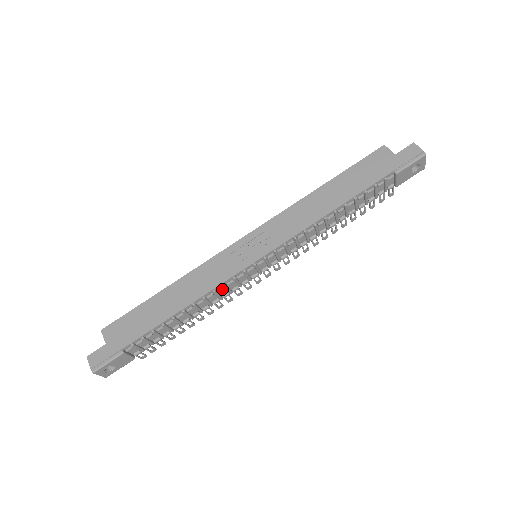
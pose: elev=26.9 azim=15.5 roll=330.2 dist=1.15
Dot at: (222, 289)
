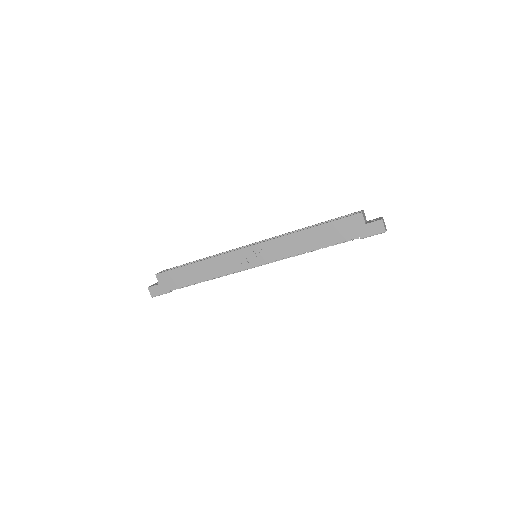
Dot at: occluded
